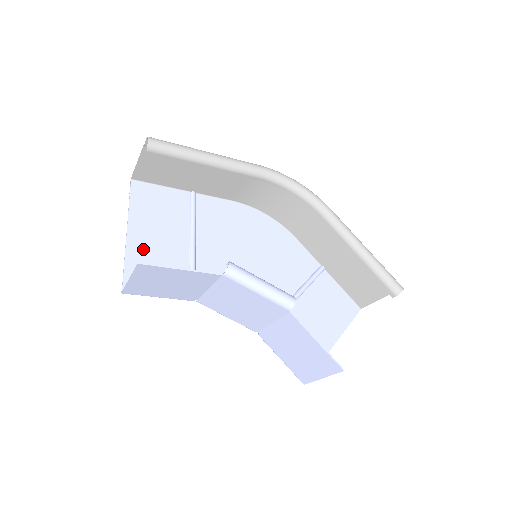
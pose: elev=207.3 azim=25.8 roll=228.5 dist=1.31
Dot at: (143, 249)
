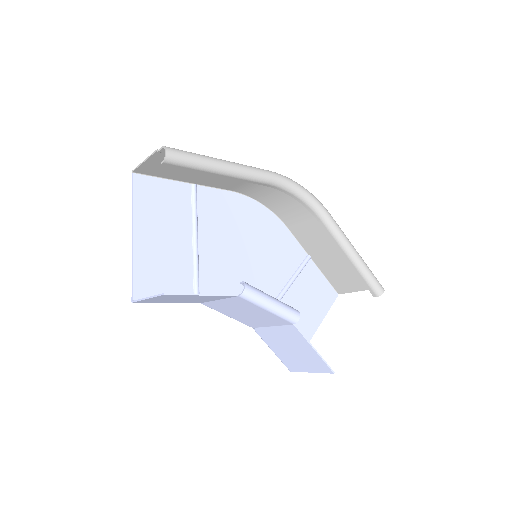
Dot at: (149, 253)
